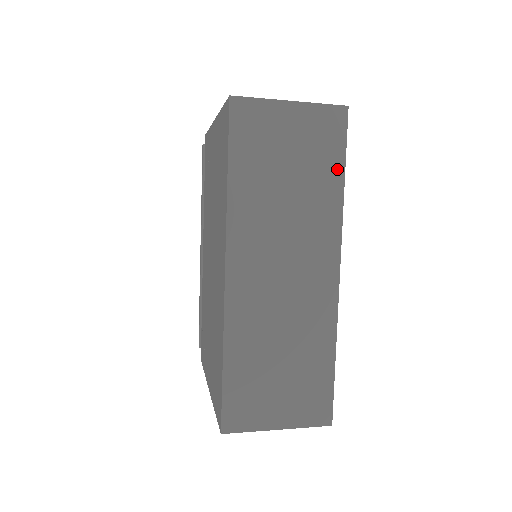
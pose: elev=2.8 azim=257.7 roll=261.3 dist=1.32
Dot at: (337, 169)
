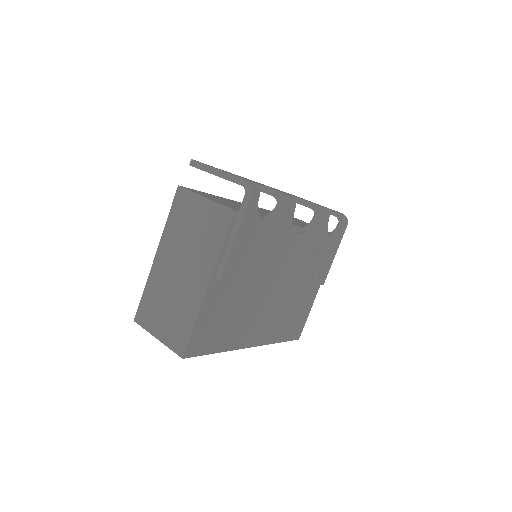
Dot at: occluded
